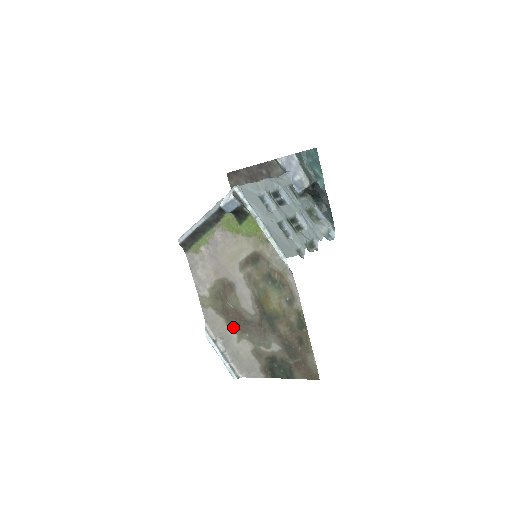
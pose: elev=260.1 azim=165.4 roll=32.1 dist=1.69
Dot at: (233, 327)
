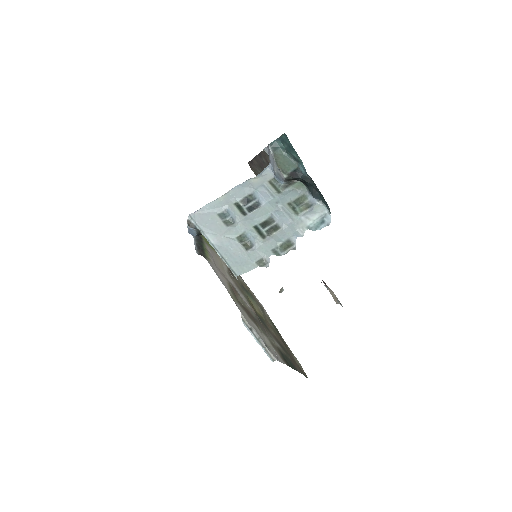
Dot at: (253, 321)
